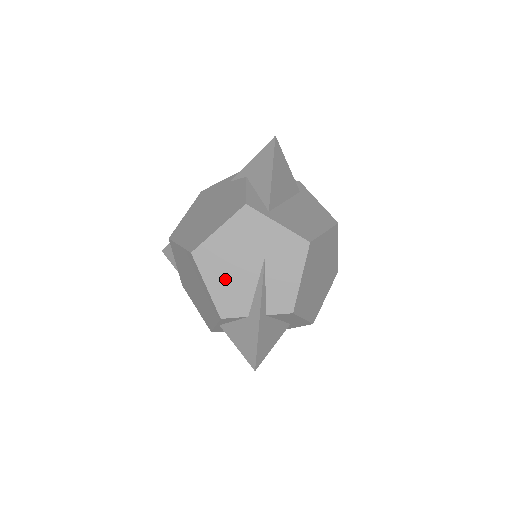
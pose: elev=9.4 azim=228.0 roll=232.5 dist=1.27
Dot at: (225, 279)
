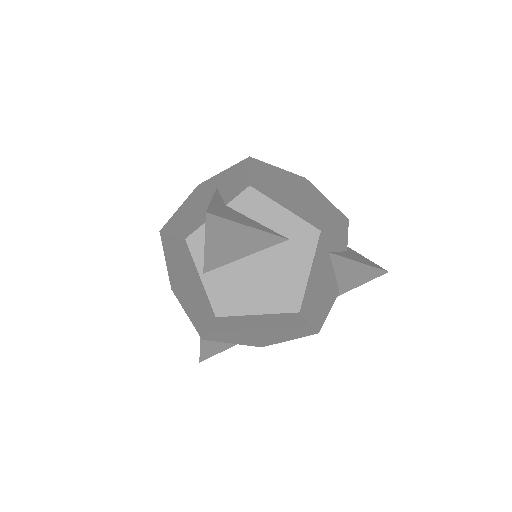
Dot at: (187, 220)
